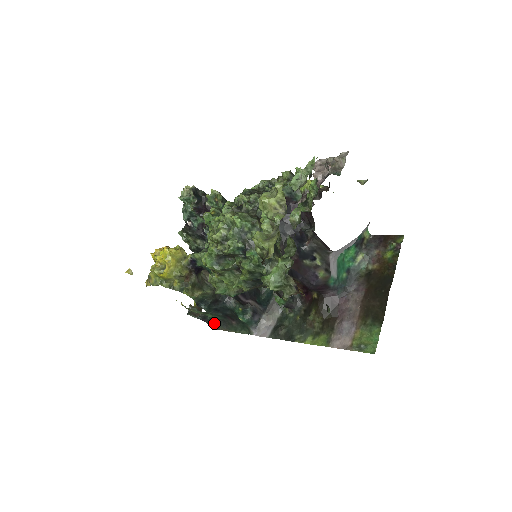
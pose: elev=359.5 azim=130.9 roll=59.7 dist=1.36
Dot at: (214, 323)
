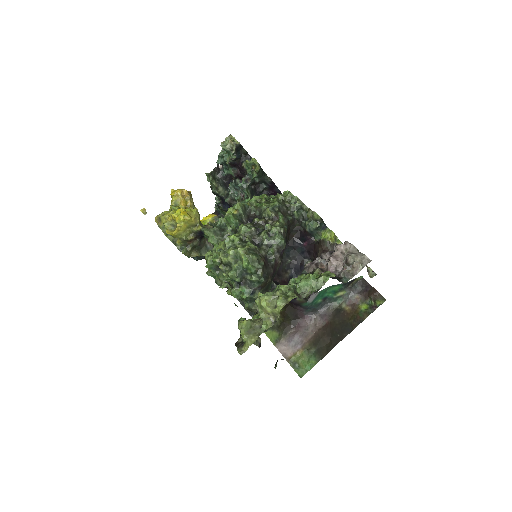
Dot at: occluded
